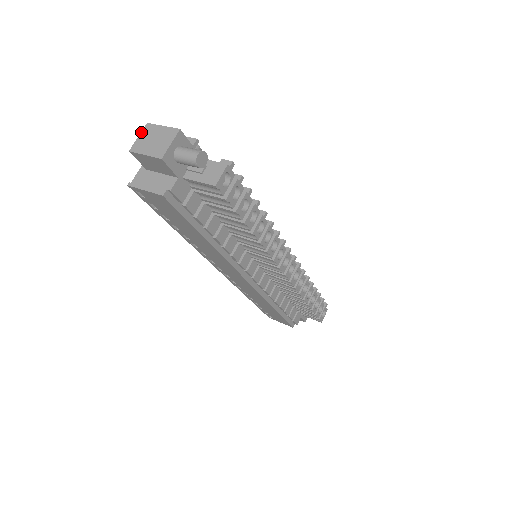
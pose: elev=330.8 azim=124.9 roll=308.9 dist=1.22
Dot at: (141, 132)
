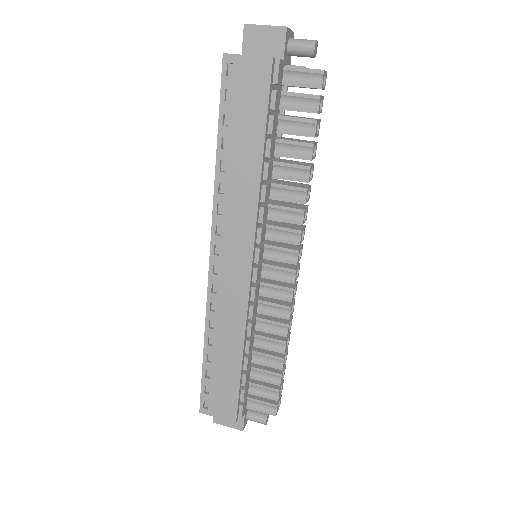
Dot at: occluded
